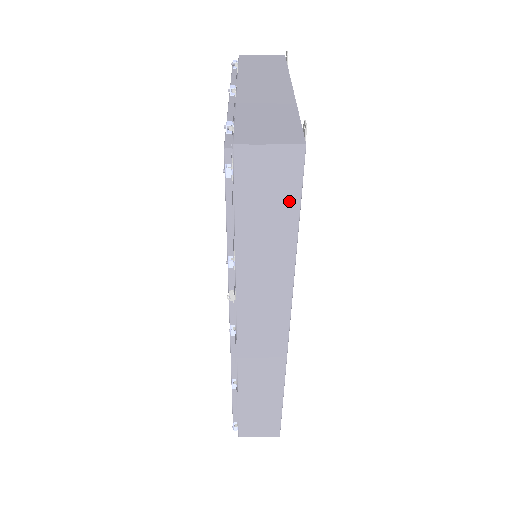
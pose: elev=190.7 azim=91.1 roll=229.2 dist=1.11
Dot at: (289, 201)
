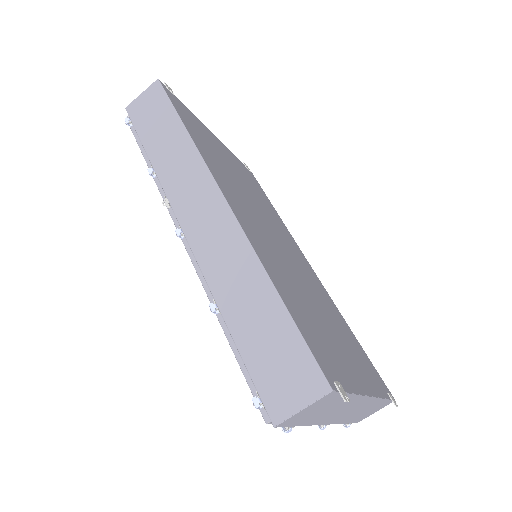
Dot at: (165, 108)
